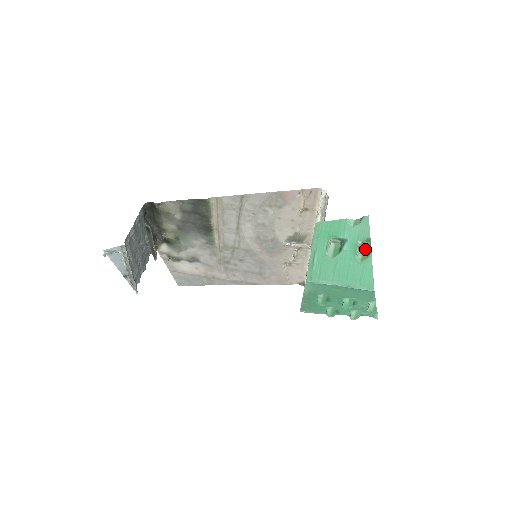
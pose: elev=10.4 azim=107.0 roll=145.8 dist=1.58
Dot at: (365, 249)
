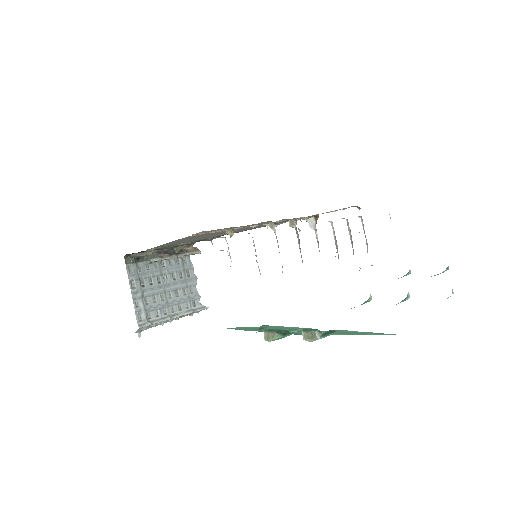
Dot at: (314, 340)
